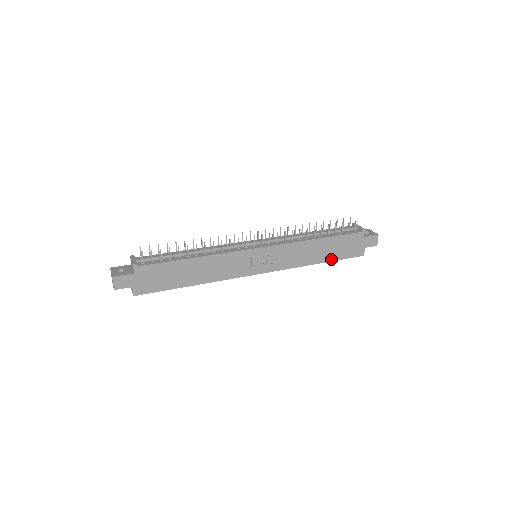
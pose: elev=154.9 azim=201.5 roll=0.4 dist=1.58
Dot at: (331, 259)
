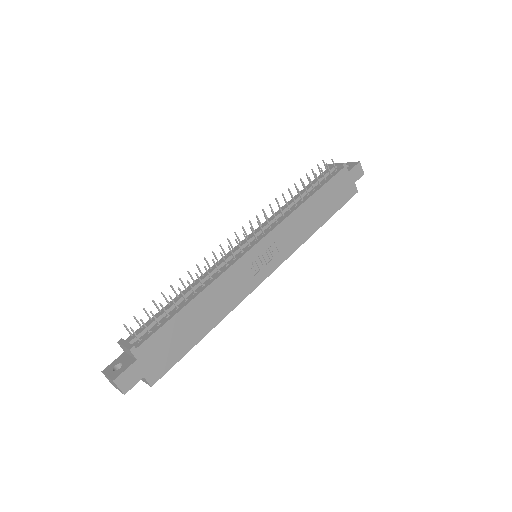
Dot at: (331, 214)
